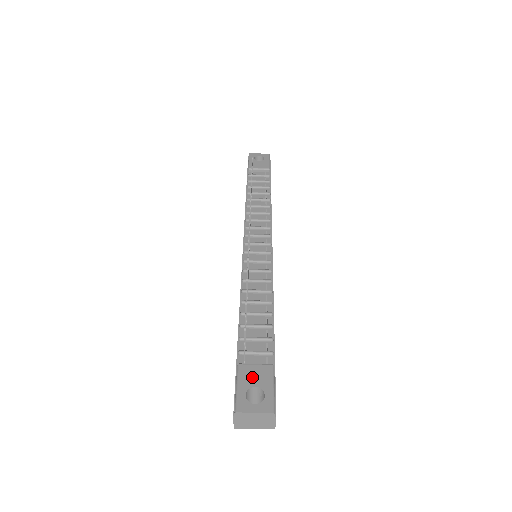
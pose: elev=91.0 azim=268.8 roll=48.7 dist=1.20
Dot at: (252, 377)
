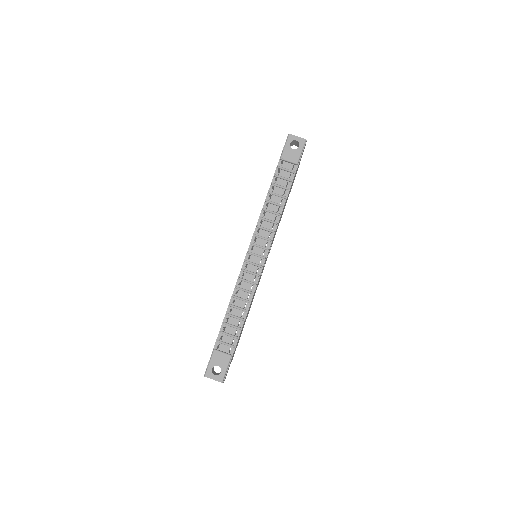
Dot at: (218, 360)
